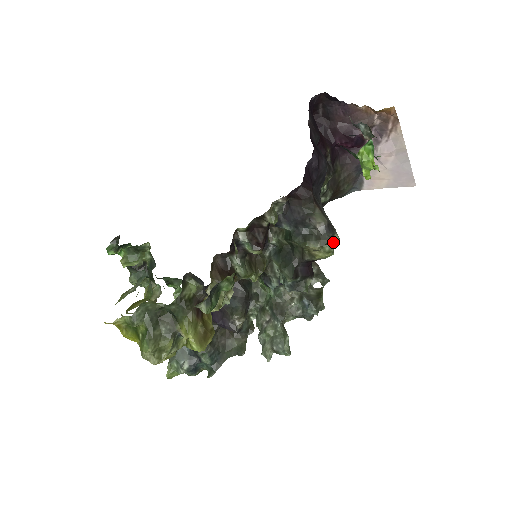
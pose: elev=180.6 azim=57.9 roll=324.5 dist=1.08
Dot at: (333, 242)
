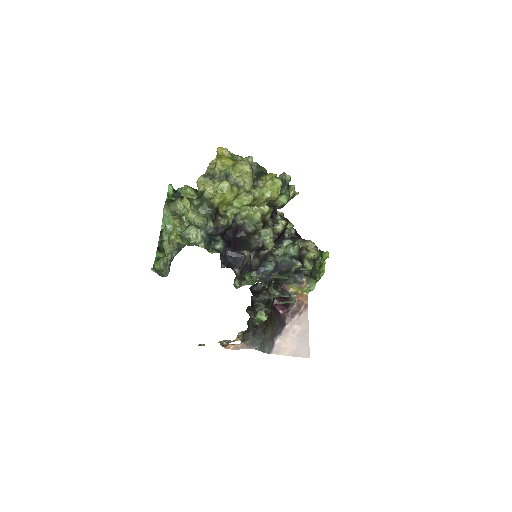
Dot at: occluded
